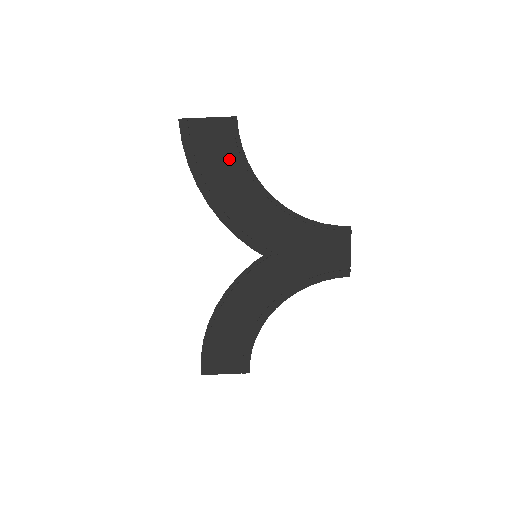
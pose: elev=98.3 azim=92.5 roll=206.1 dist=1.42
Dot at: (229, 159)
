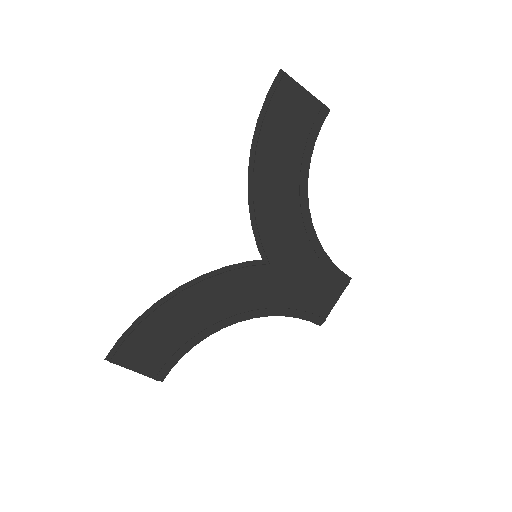
Dot at: (297, 143)
